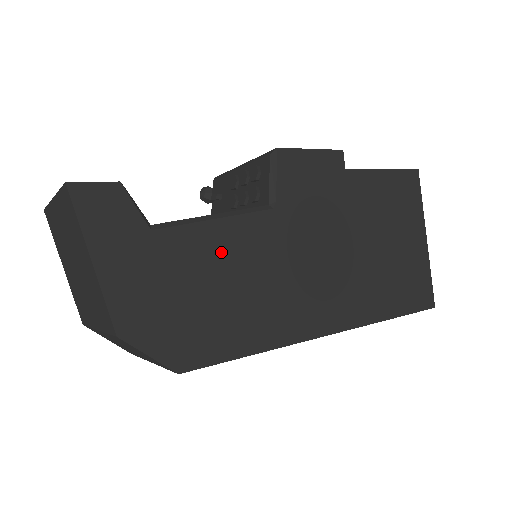
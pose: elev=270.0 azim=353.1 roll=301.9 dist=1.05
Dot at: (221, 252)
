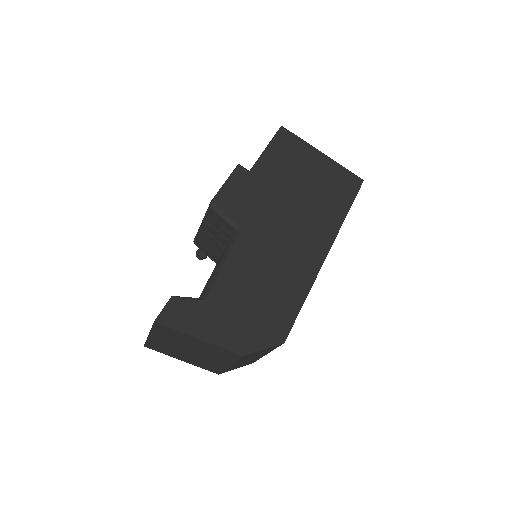
Dot at: (242, 275)
